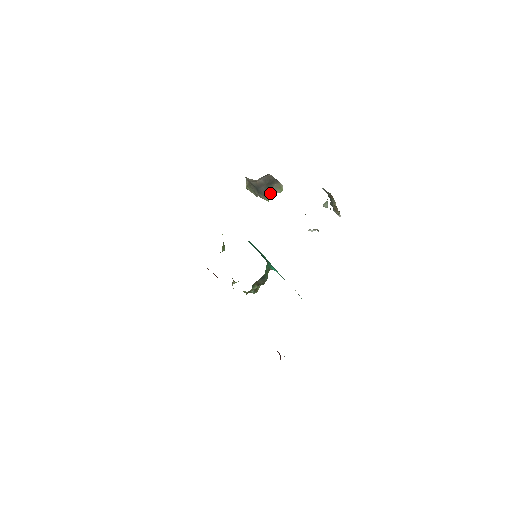
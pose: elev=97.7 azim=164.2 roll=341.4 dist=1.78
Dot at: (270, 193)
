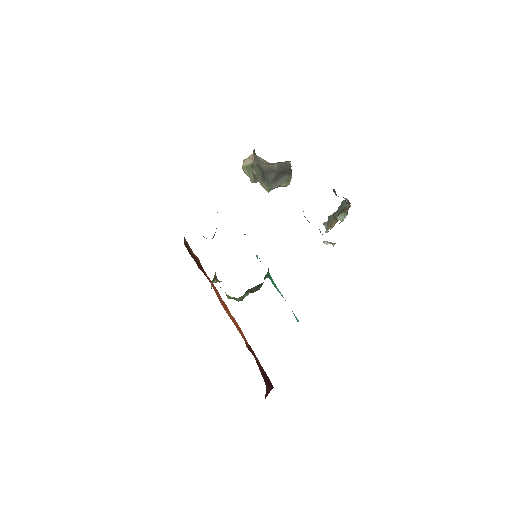
Dot at: (276, 184)
